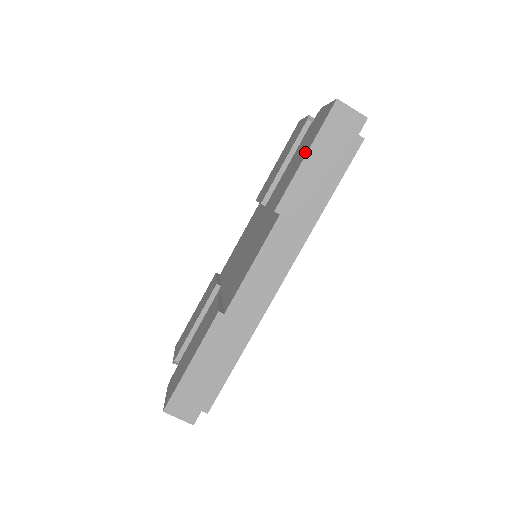
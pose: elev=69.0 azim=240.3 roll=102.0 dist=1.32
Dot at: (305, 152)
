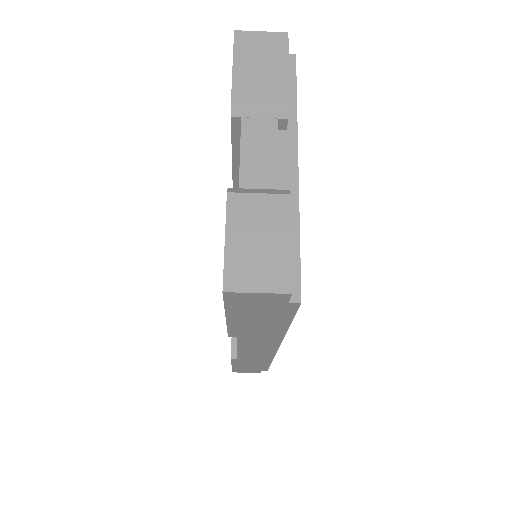
Dot at: occluded
